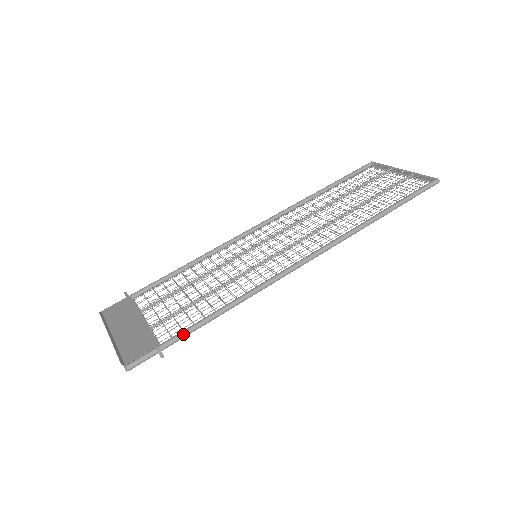
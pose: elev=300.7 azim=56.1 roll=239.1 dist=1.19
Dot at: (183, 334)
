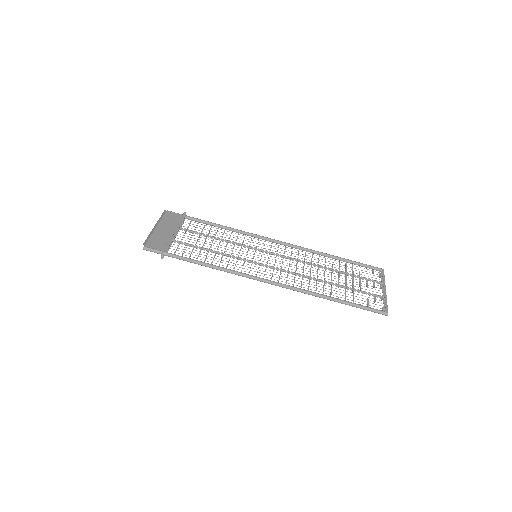
Dot at: (179, 257)
